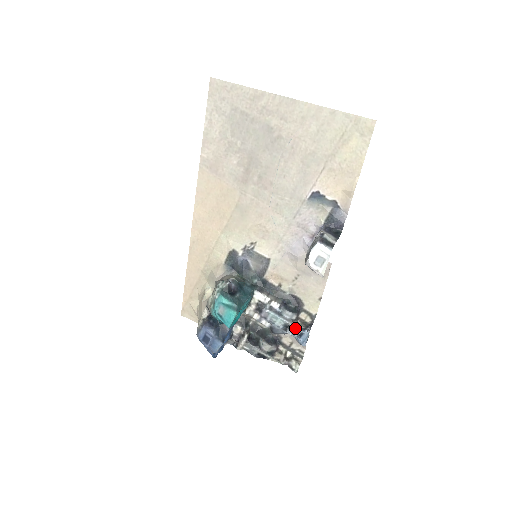
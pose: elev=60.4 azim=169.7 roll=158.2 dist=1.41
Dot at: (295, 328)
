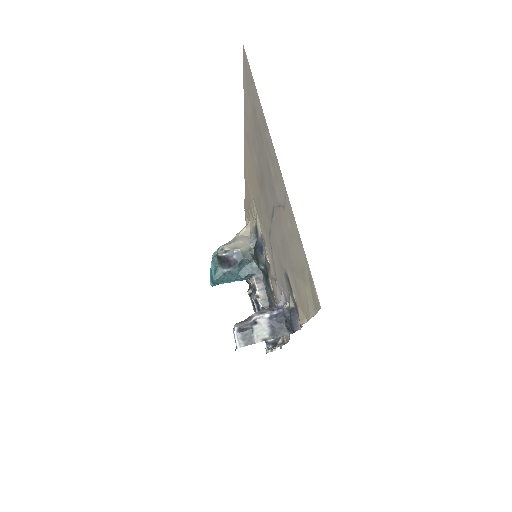
Dot at: occluded
